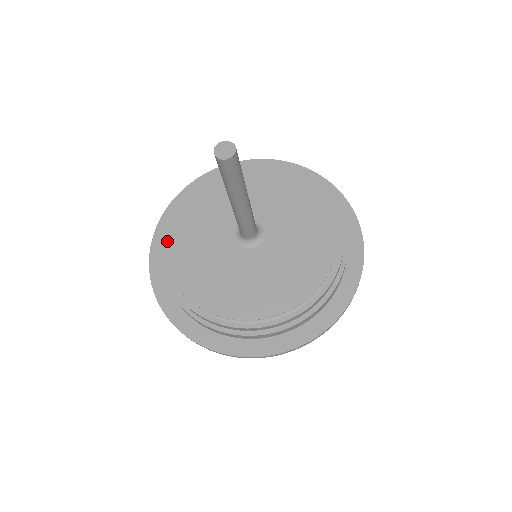
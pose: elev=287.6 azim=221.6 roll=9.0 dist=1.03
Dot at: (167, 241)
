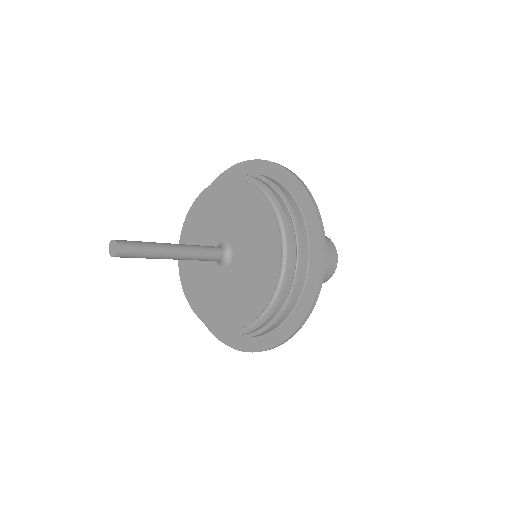
Dot at: occluded
